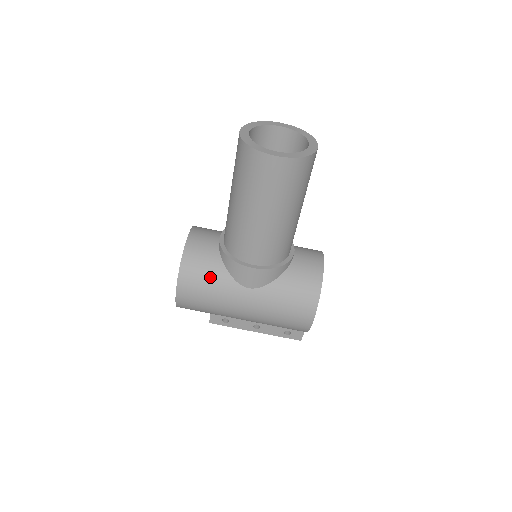
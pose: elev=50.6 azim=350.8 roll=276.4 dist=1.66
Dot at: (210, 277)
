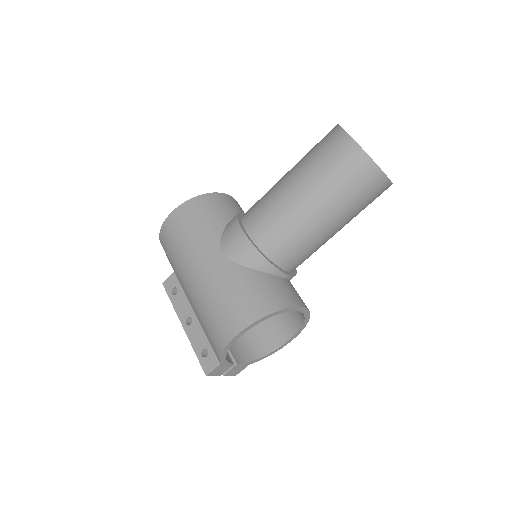
Dot at: (208, 220)
